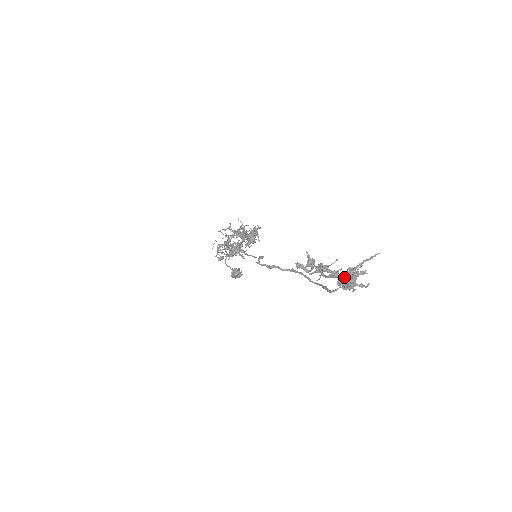
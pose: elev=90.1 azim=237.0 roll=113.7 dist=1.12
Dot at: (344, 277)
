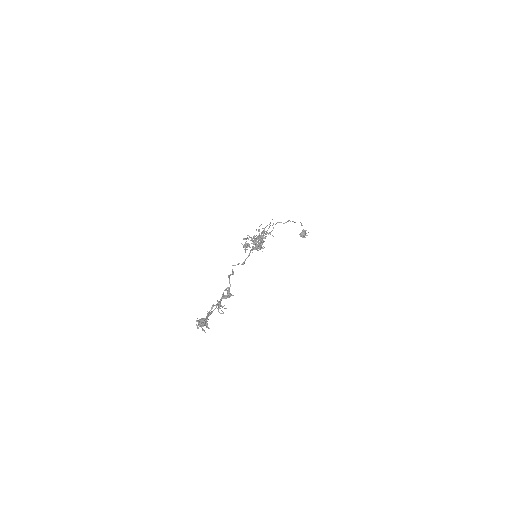
Dot at: (201, 320)
